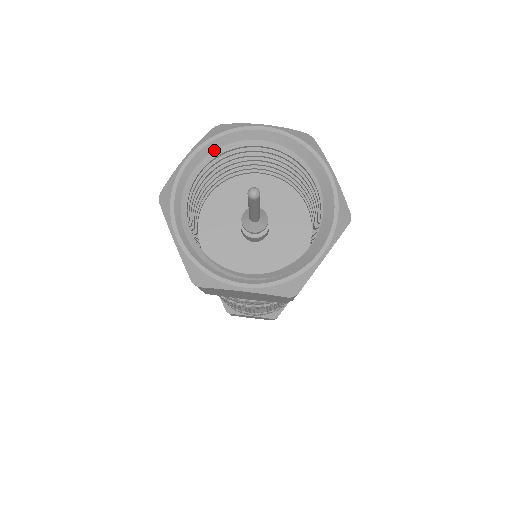
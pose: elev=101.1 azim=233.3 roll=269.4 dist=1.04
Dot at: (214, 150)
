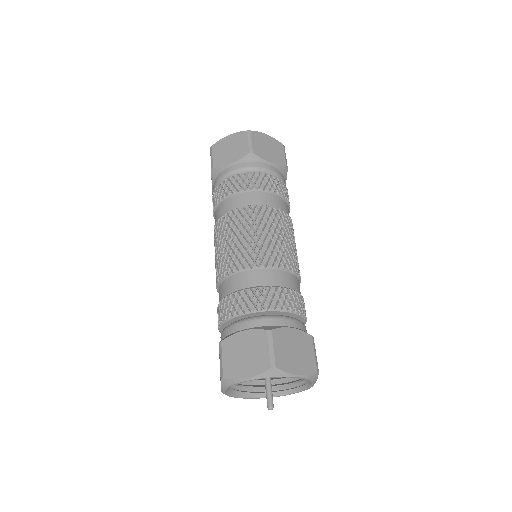
Dot at: occluded
